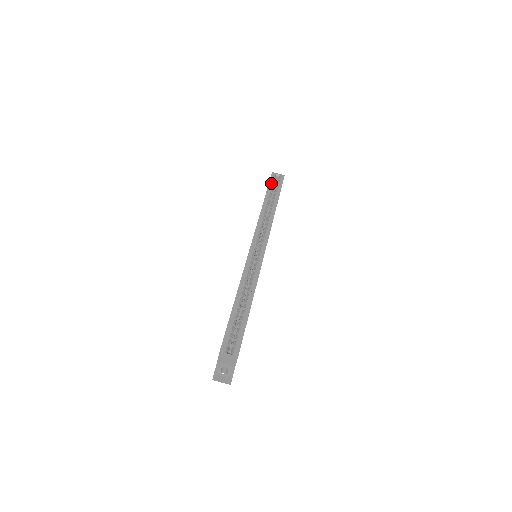
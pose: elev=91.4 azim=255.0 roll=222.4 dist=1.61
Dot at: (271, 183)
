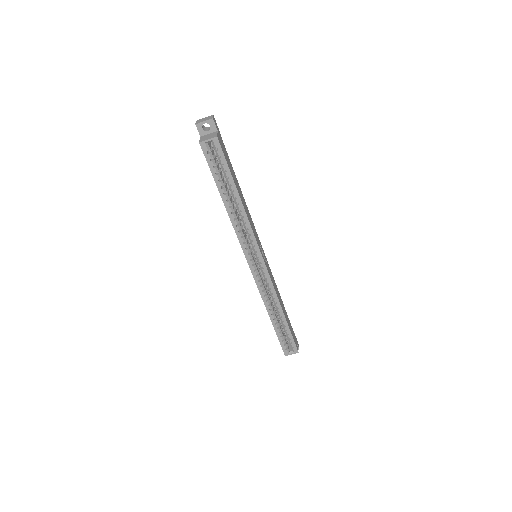
Dot at: (211, 166)
